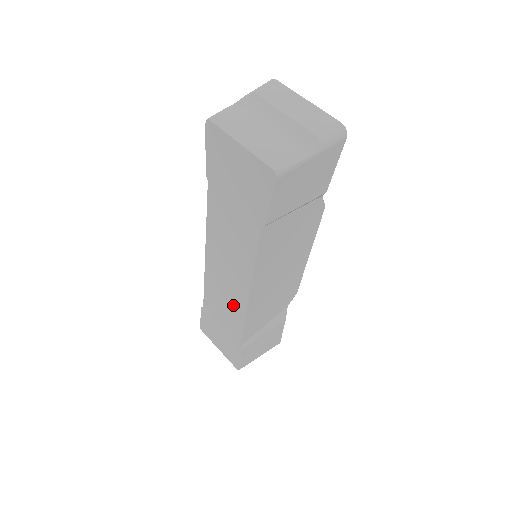
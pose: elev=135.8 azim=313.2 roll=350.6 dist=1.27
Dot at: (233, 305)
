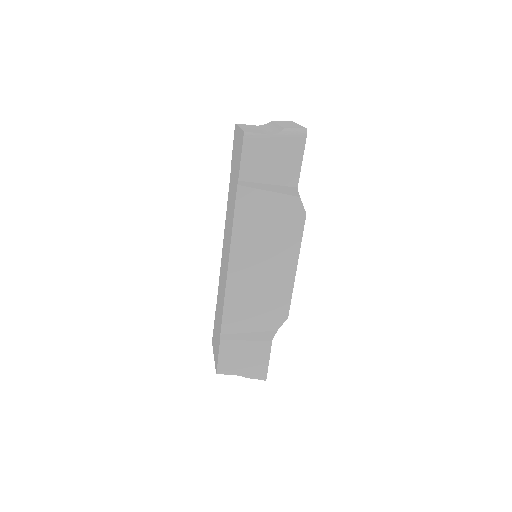
Dot at: occluded
